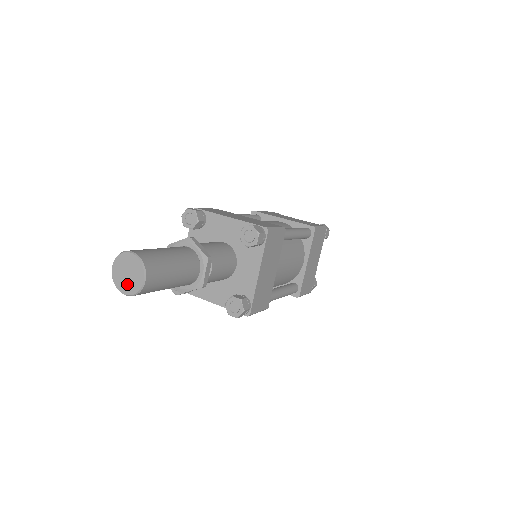
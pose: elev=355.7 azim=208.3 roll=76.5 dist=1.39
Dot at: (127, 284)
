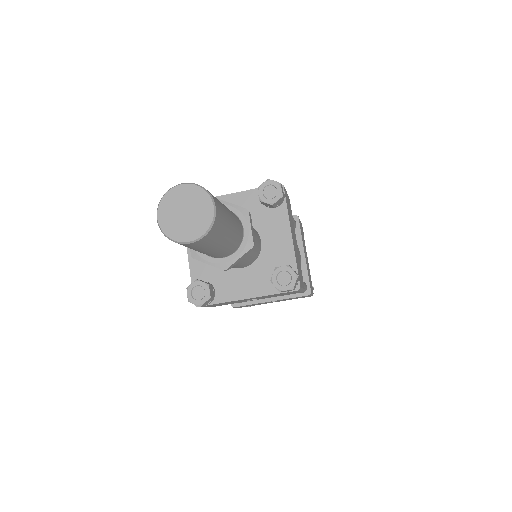
Dot at: (189, 226)
